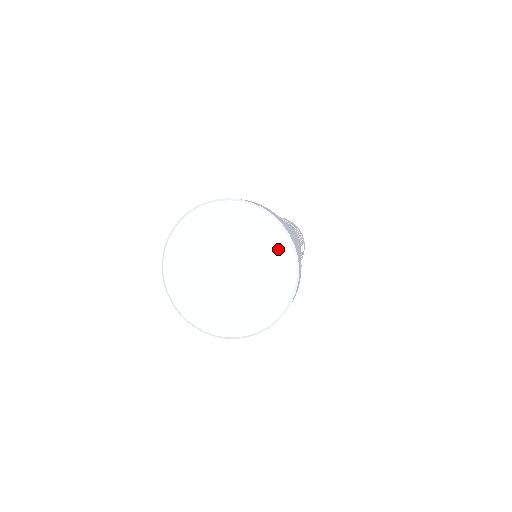
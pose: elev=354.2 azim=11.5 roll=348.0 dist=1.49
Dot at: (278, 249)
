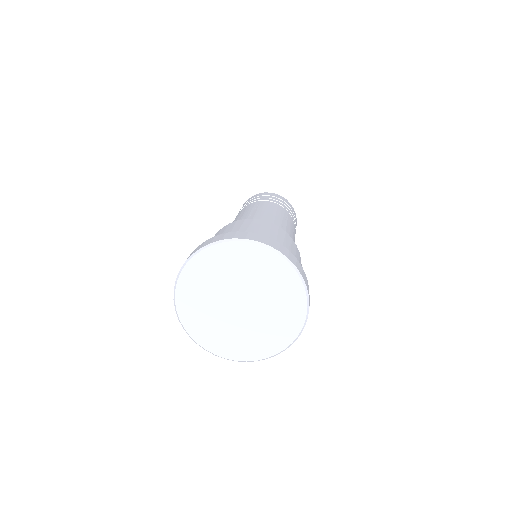
Dot at: (282, 275)
